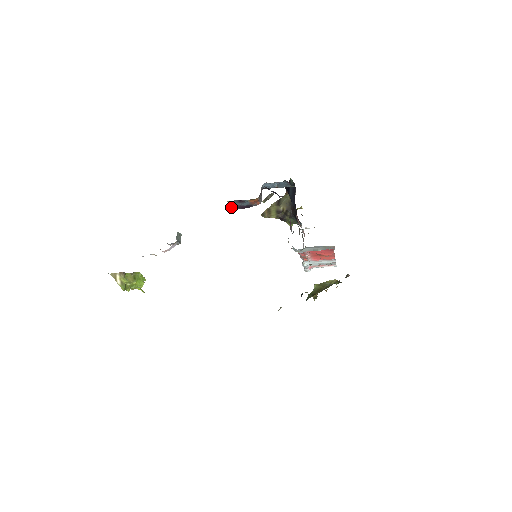
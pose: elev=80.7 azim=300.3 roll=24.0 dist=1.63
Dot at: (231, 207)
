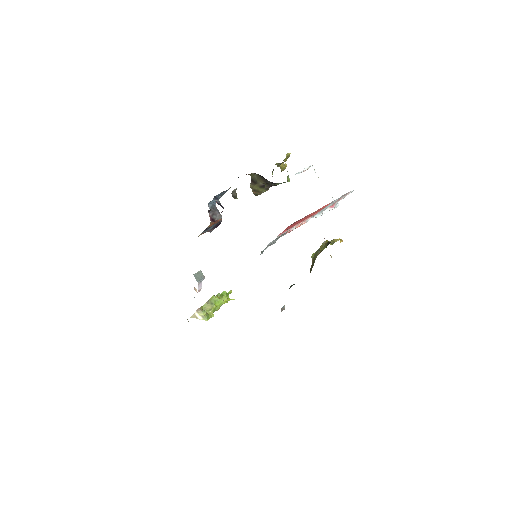
Dot at: (210, 231)
